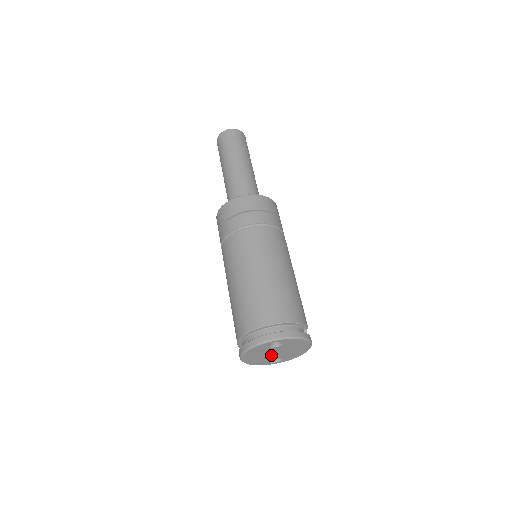
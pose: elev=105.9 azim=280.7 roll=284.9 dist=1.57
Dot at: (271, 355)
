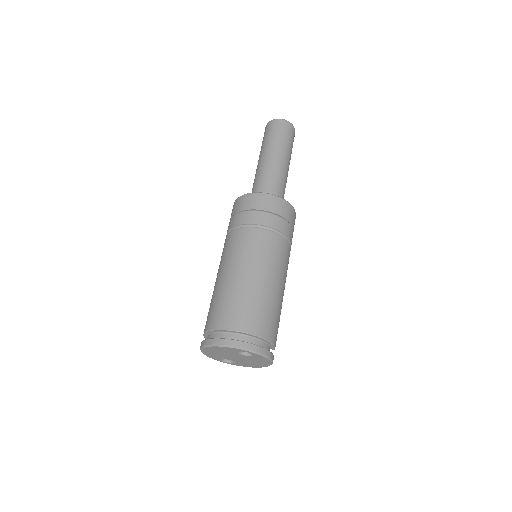
Dot at: (229, 356)
